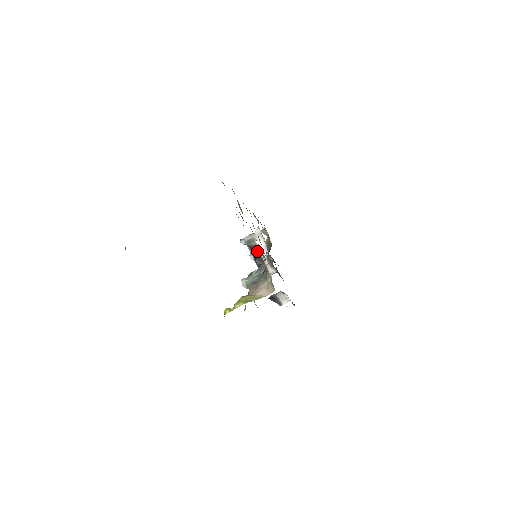
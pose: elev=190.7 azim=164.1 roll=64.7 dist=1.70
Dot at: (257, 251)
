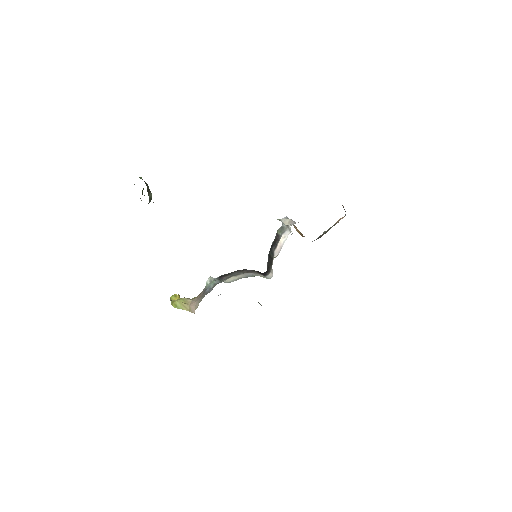
Dot at: (276, 245)
